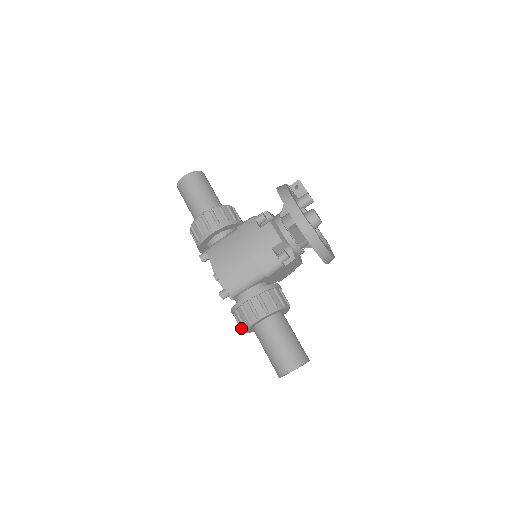
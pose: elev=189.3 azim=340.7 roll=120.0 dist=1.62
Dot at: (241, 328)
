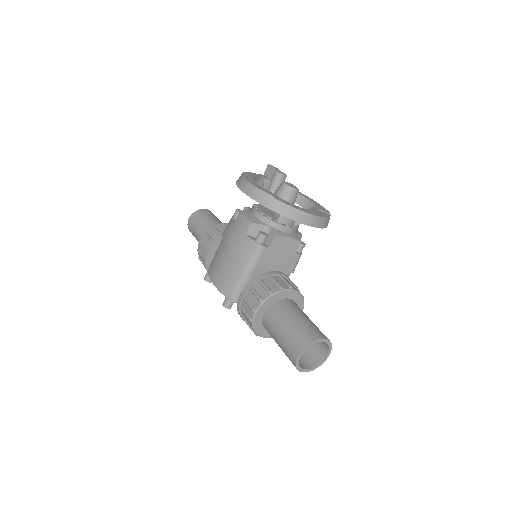
Dot at: (254, 332)
